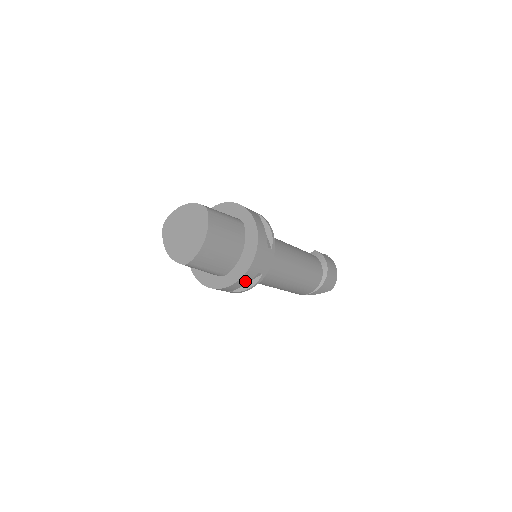
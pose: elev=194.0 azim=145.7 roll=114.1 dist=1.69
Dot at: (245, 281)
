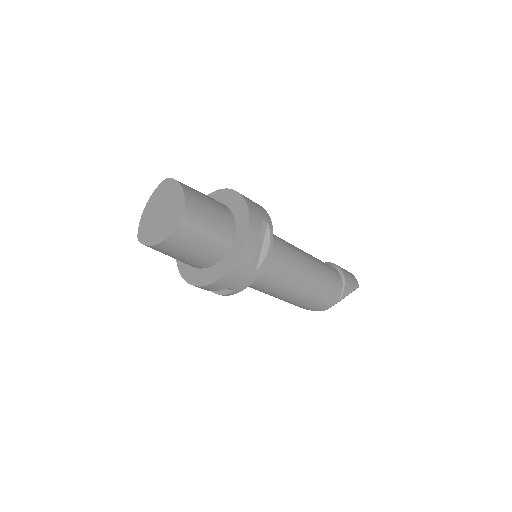
Dot at: (256, 232)
